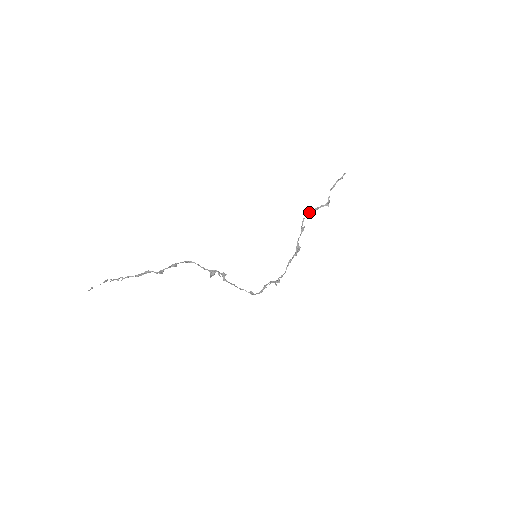
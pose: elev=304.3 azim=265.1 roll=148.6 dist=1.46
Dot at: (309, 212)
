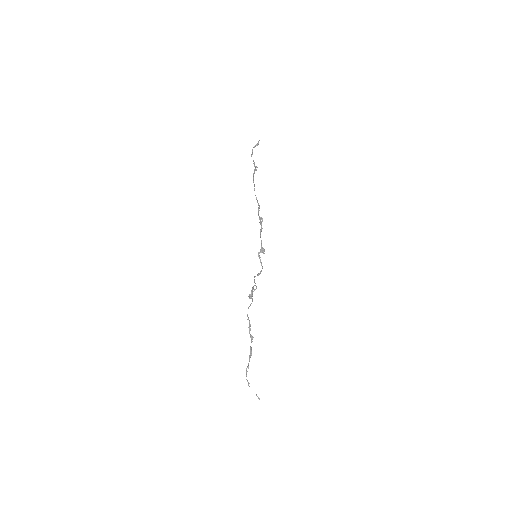
Dot at: (254, 190)
